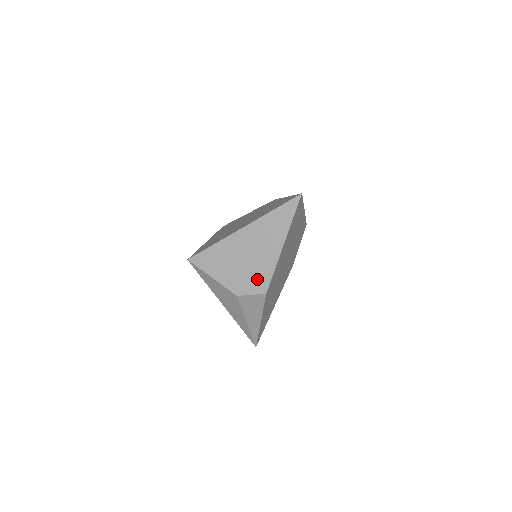
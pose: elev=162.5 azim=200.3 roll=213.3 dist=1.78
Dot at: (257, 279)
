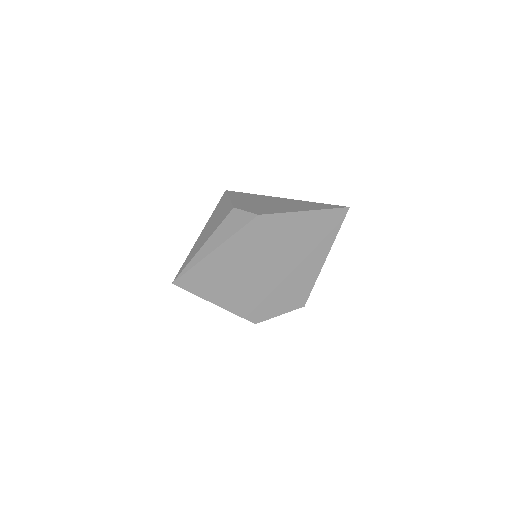
Dot at: (262, 210)
